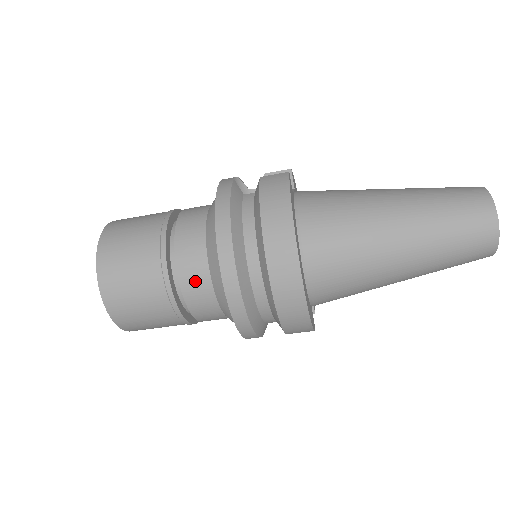
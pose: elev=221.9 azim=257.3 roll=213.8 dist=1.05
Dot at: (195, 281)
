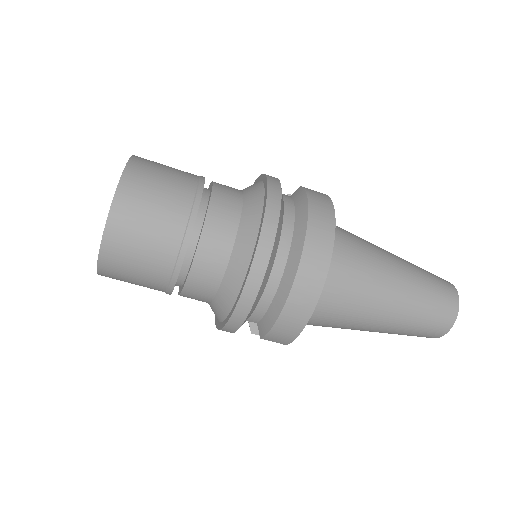
Dot at: (218, 238)
